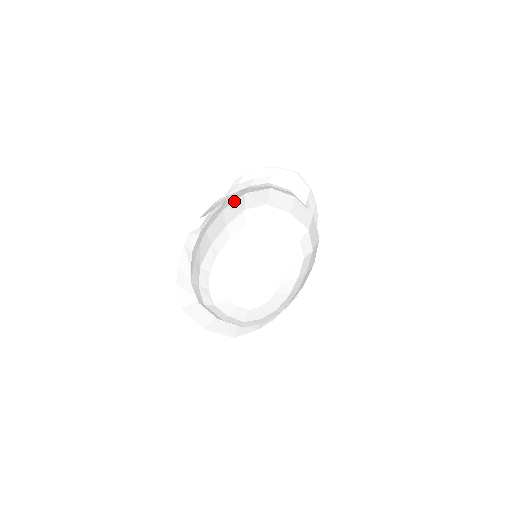
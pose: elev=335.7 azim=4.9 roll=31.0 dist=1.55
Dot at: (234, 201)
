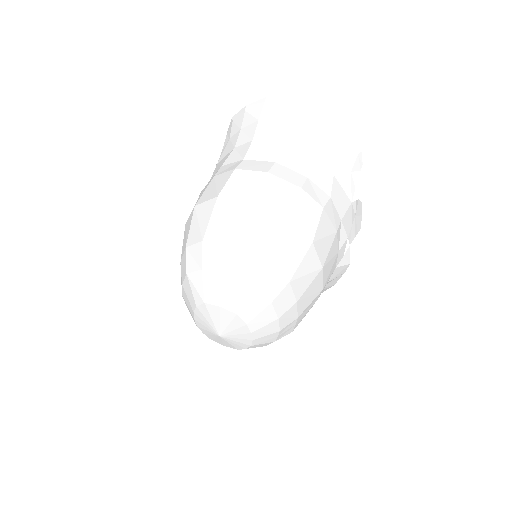
Dot at: occluded
